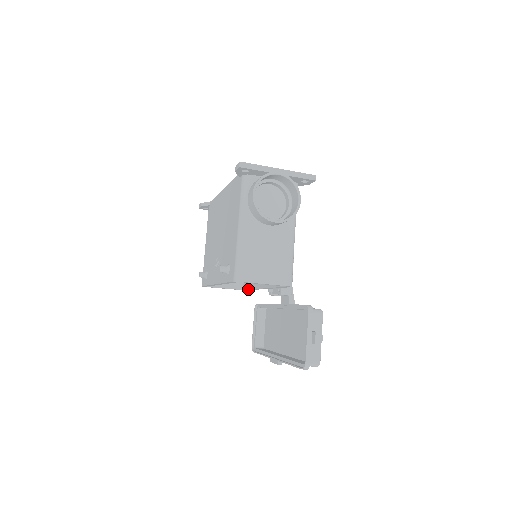
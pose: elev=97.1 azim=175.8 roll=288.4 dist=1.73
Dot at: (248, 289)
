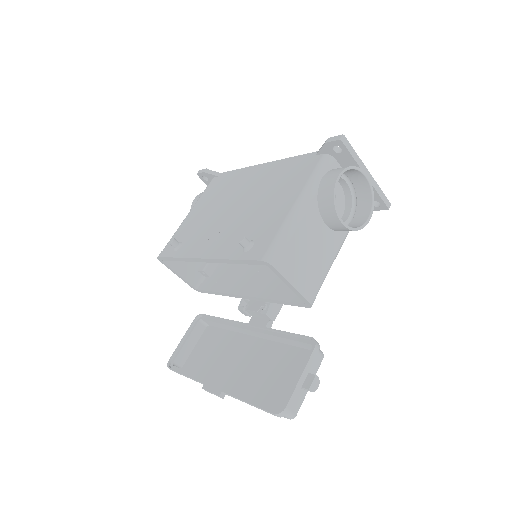
Dot at: (211, 290)
